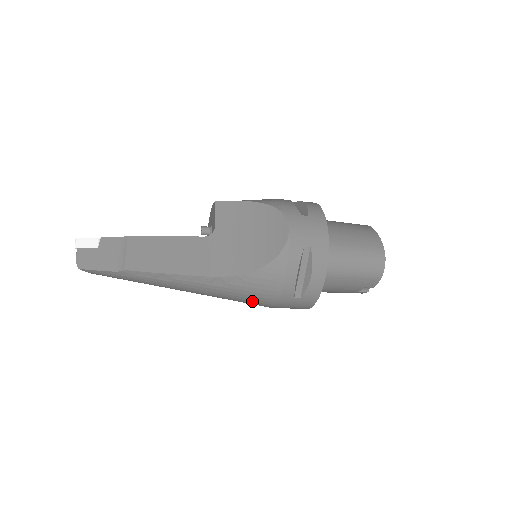
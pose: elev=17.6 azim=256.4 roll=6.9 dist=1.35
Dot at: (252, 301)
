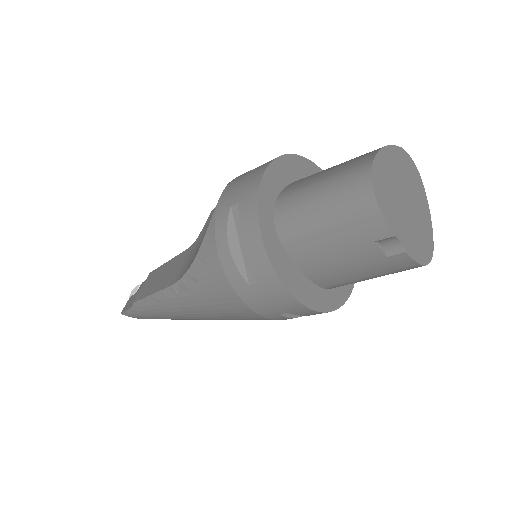
Dot at: (229, 309)
